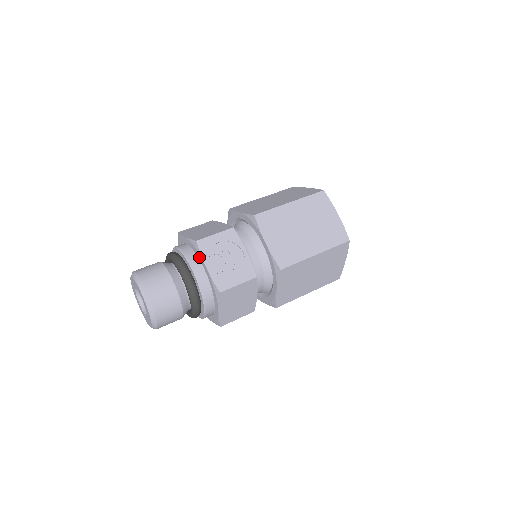
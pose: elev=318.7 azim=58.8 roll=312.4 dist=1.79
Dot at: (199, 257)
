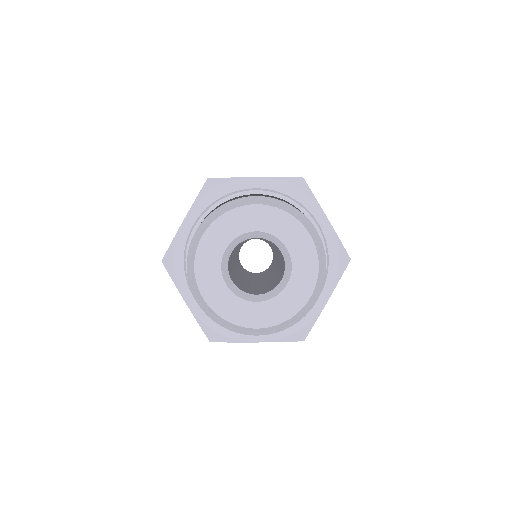
Dot at: (233, 189)
